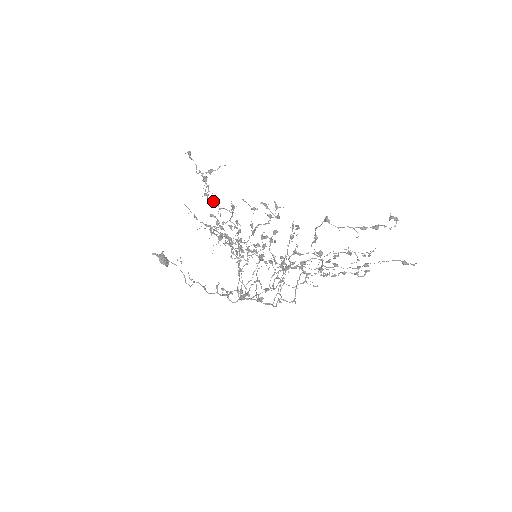
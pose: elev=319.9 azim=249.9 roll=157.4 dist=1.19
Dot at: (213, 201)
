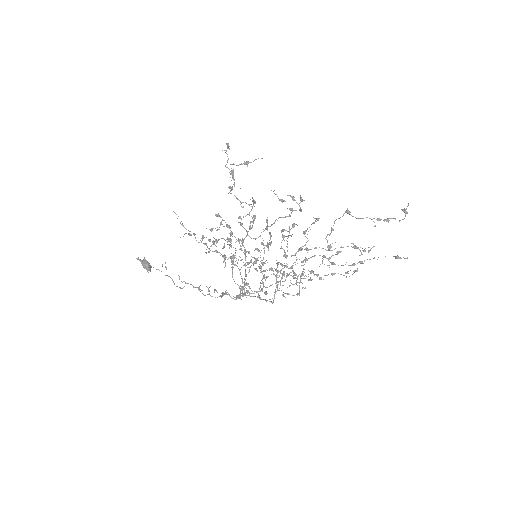
Dot at: occluded
